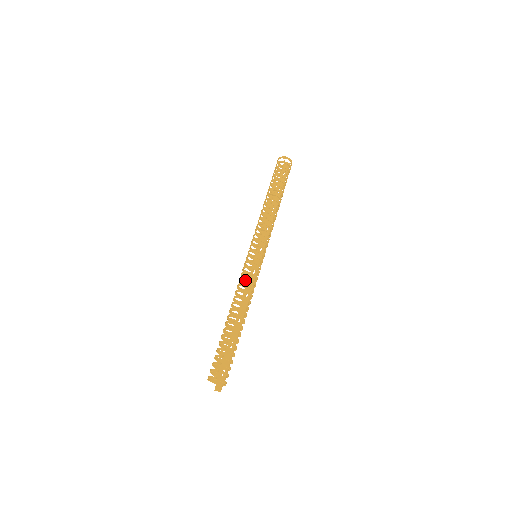
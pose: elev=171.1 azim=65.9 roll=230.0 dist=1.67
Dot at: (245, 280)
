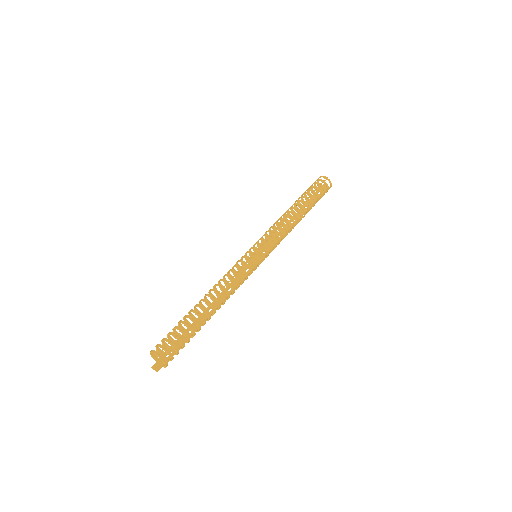
Dot at: (234, 273)
